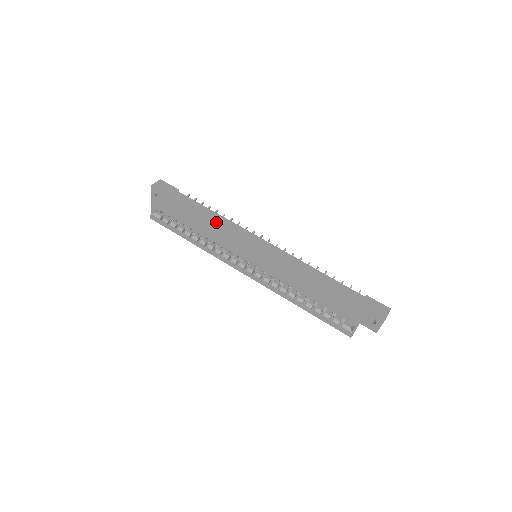
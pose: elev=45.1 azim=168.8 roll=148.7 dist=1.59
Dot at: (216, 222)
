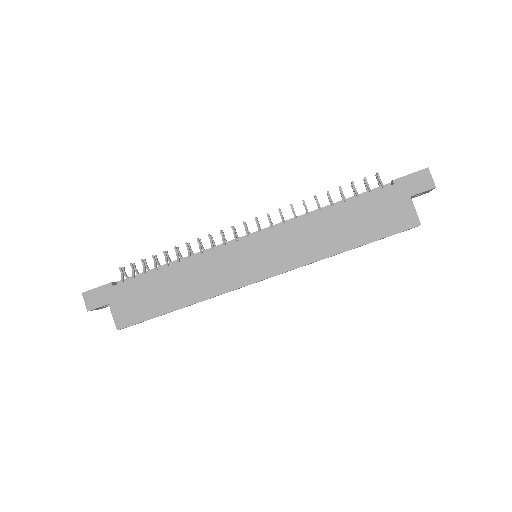
Dot at: (188, 276)
